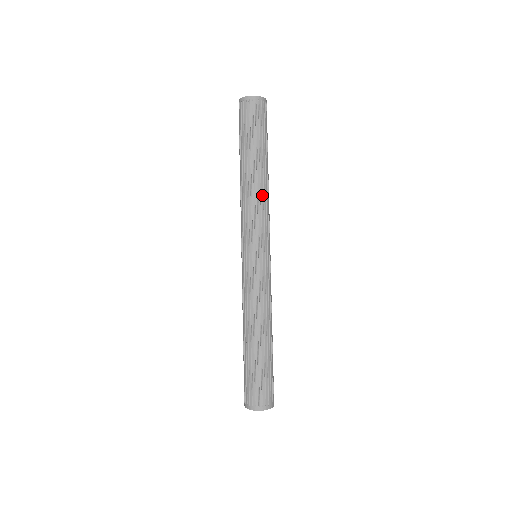
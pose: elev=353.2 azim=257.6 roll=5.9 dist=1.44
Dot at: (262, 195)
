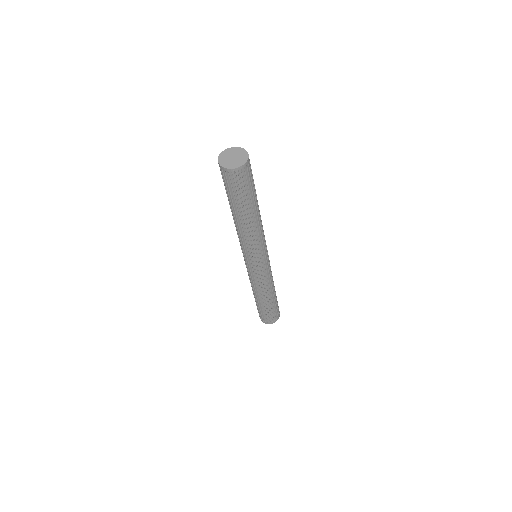
Dot at: (251, 235)
